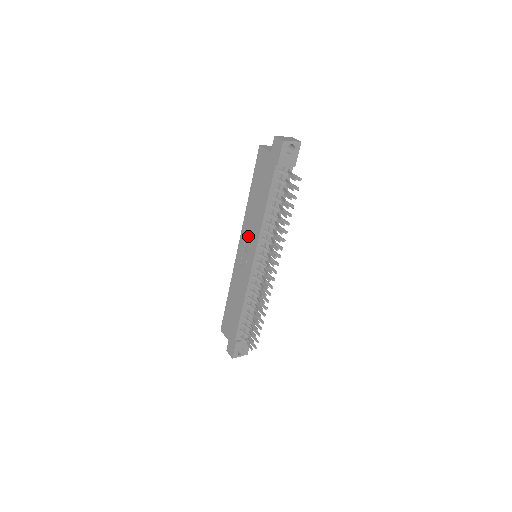
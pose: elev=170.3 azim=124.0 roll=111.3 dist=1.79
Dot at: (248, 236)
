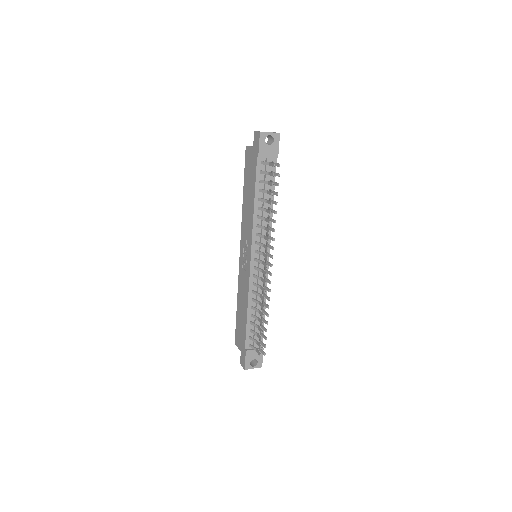
Dot at: (245, 235)
